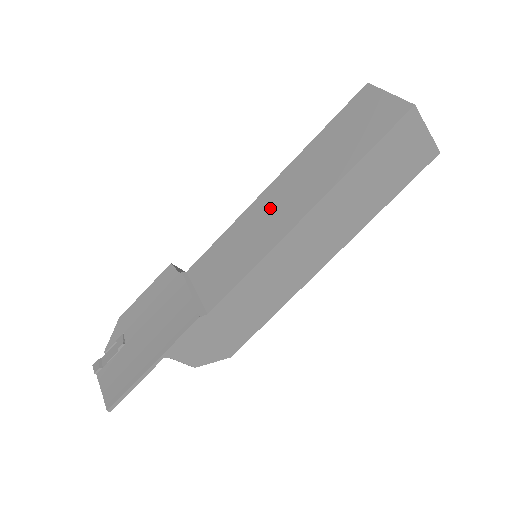
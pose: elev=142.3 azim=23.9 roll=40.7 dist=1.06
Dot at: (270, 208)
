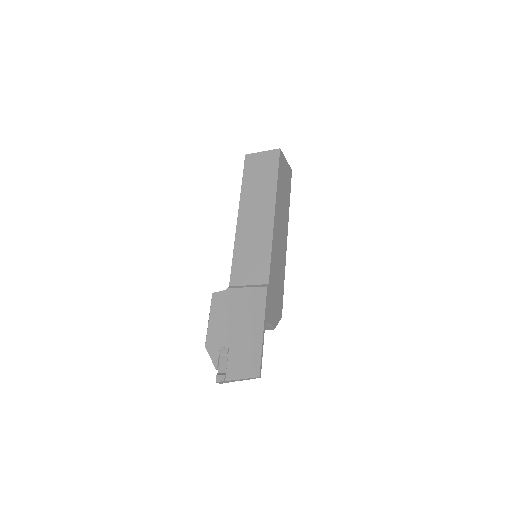
Dot at: (250, 224)
